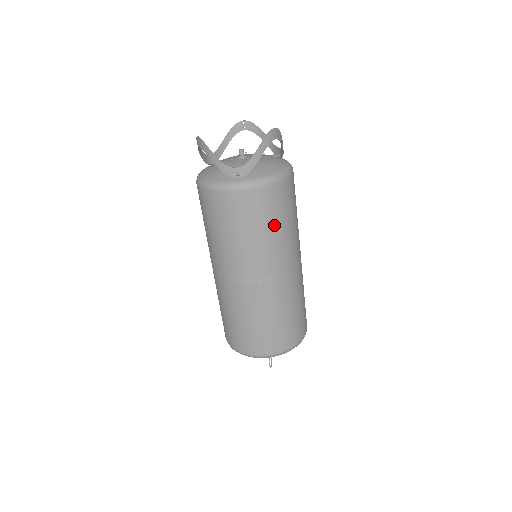
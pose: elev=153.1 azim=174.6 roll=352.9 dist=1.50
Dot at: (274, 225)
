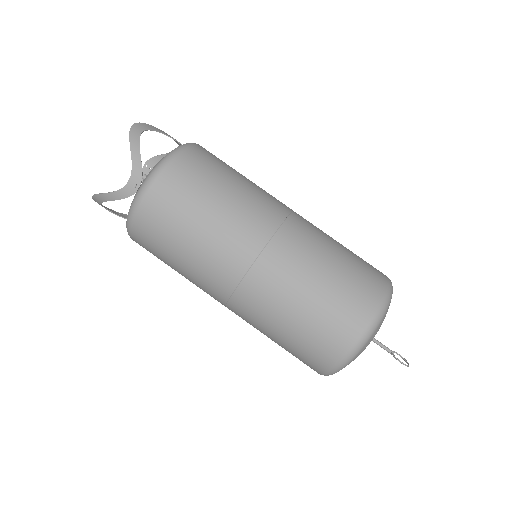
Dot at: (211, 195)
